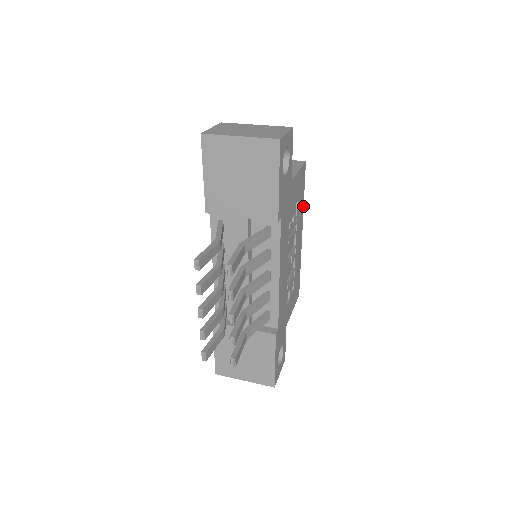
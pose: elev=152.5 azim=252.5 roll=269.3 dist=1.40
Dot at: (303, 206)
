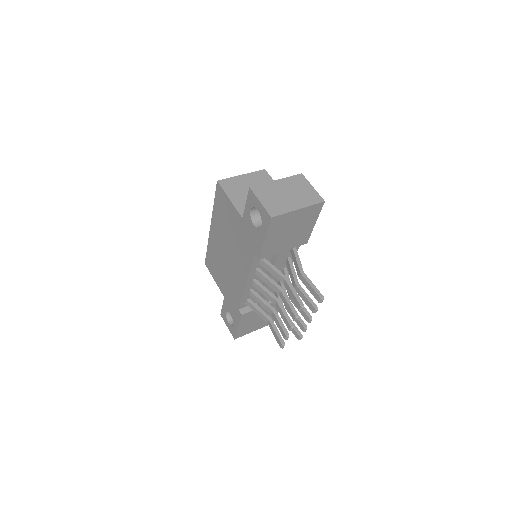
Dot at: occluded
